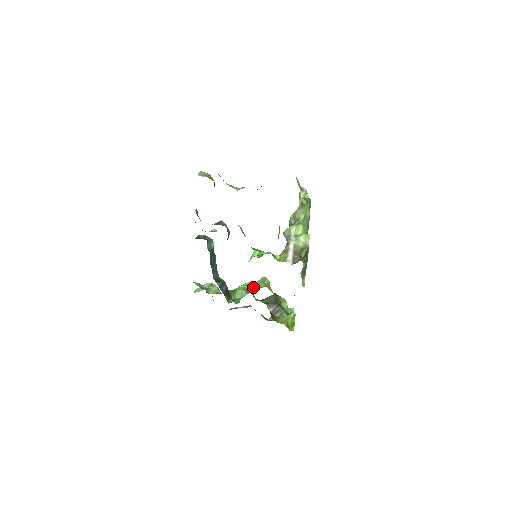
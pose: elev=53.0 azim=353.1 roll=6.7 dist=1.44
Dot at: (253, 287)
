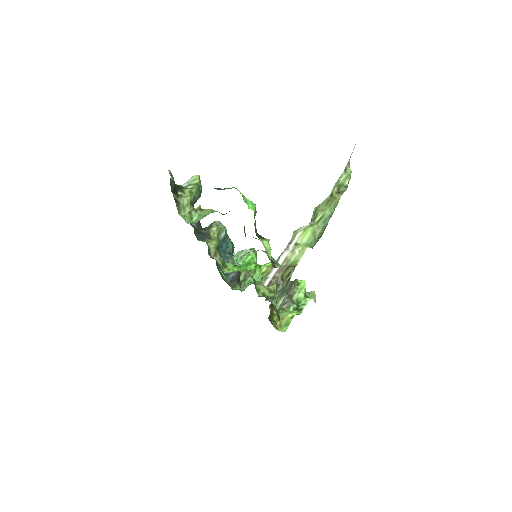
Dot at: occluded
